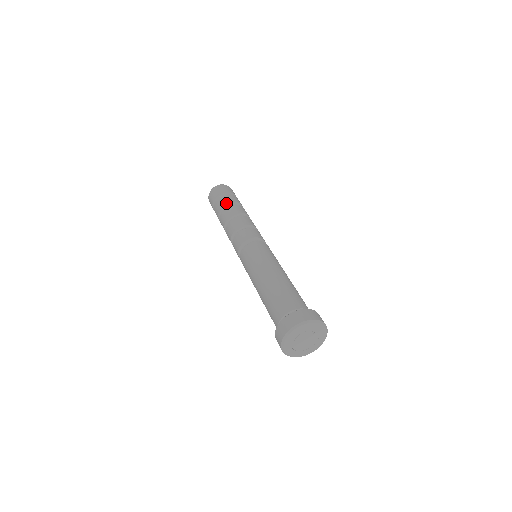
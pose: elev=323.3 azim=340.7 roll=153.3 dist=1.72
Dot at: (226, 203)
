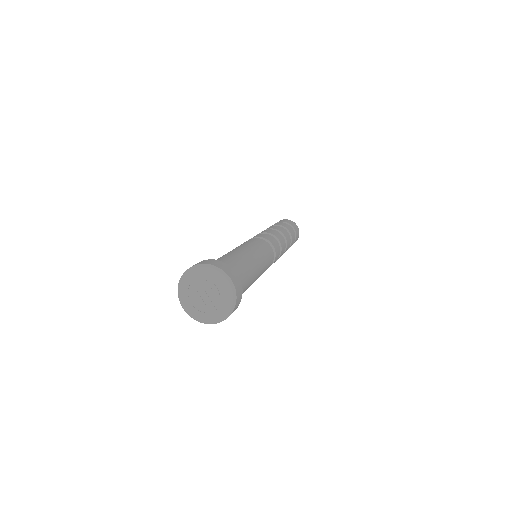
Dot at: occluded
